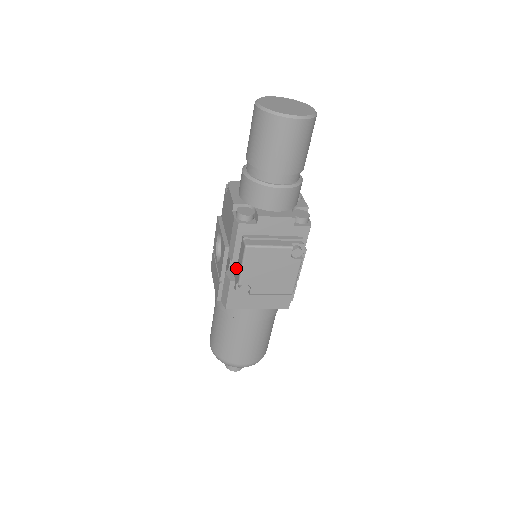
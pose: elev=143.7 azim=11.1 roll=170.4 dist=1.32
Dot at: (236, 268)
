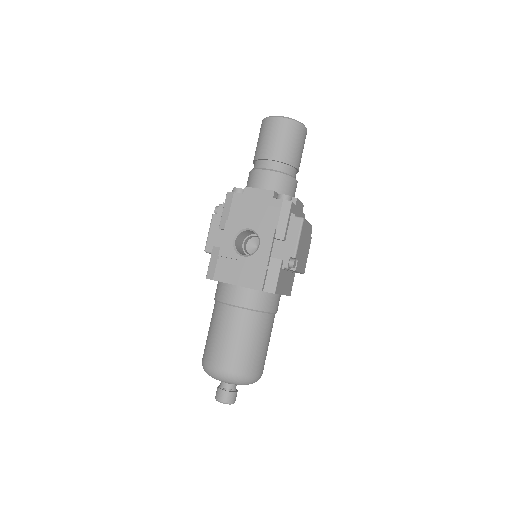
Dot at: (282, 248)
